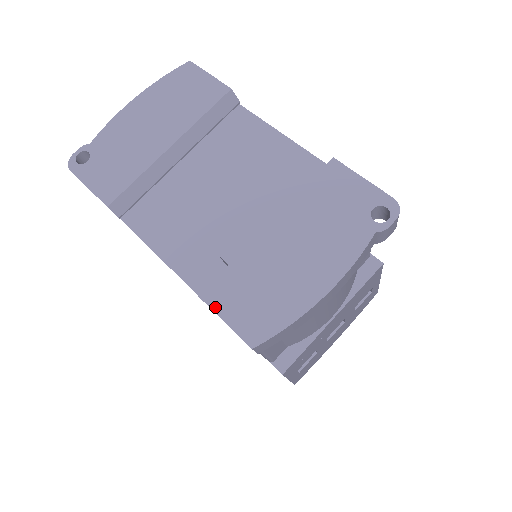
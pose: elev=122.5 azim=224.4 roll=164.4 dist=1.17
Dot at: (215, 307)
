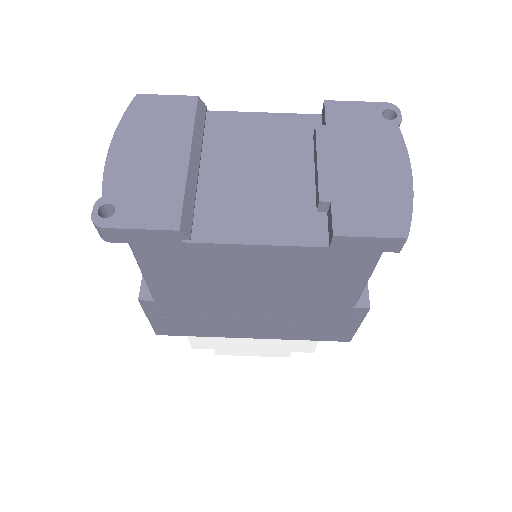
Dot at: (353, 233)
